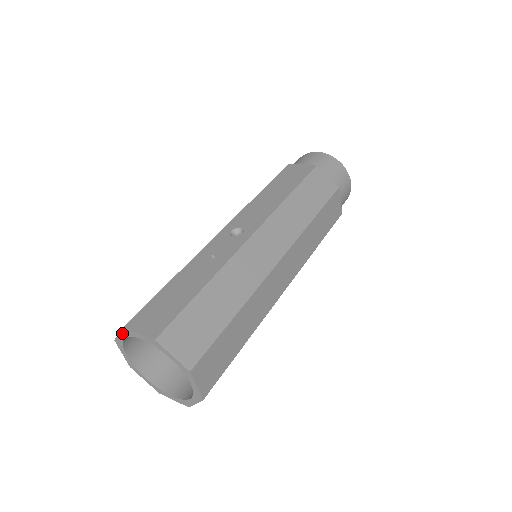
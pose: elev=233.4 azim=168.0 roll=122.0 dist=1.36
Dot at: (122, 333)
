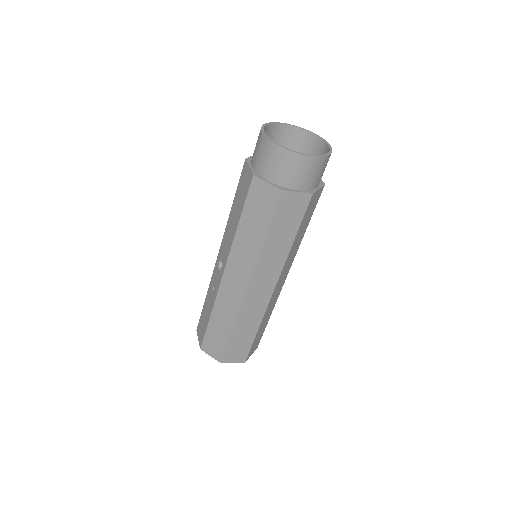
Dot at: occluded
